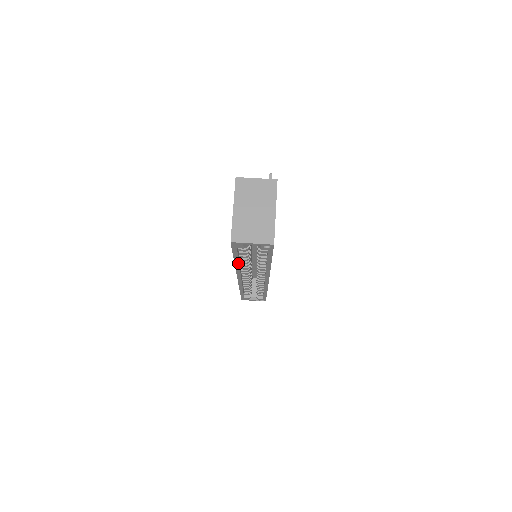
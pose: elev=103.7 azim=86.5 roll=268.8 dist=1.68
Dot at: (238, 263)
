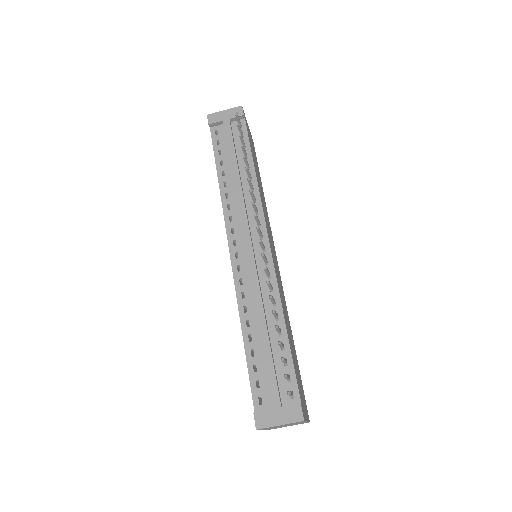
Dot at: occluded
